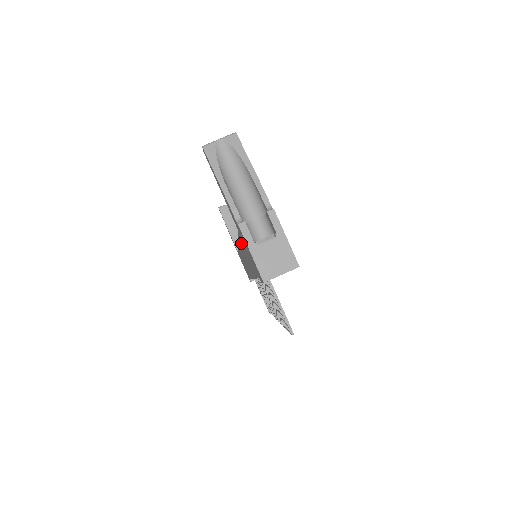
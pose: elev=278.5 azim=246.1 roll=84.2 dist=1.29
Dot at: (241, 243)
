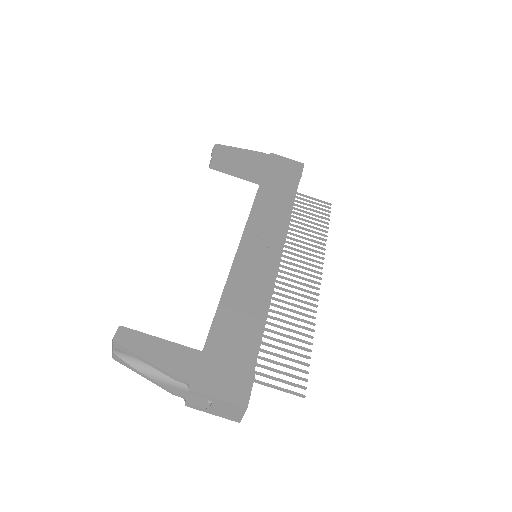
Dot at: occluded
